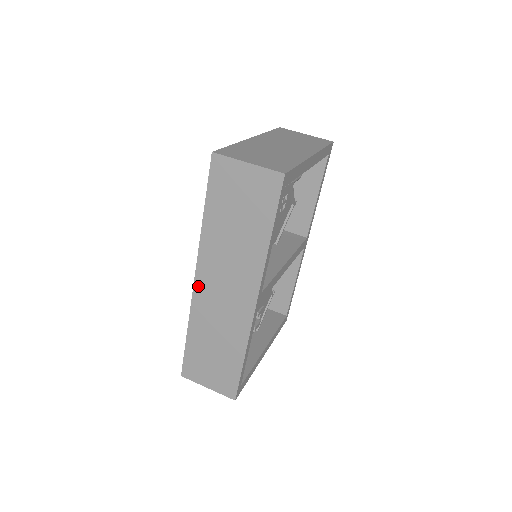
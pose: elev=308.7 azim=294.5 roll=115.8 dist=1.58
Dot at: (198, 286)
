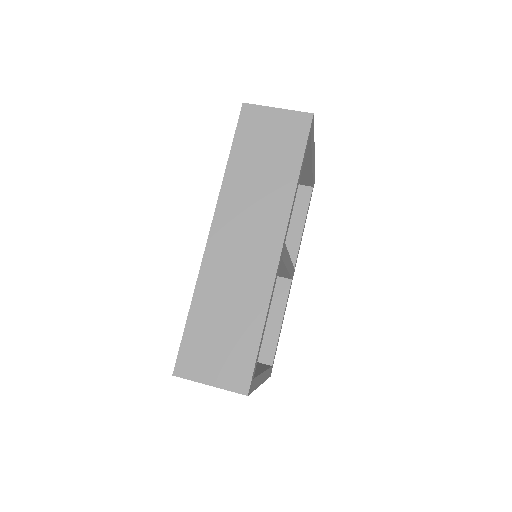
Dot at: (213, 241)
